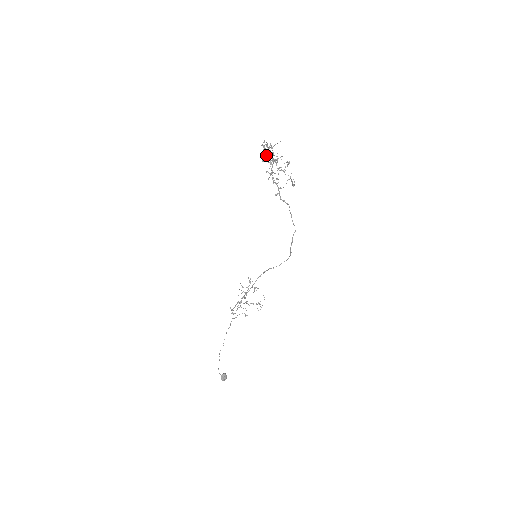
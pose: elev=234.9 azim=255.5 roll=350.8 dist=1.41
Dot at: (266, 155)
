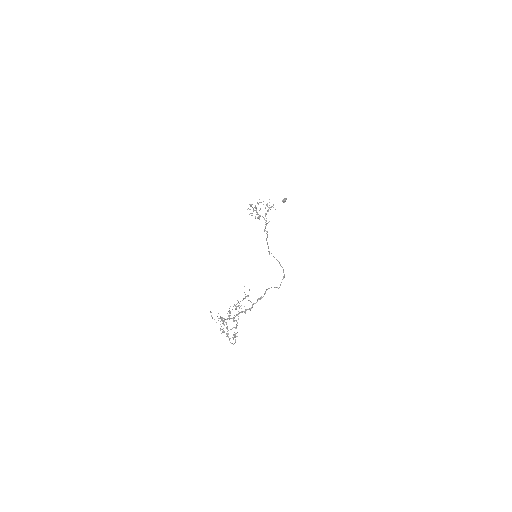
Dot at: (224, 321)
